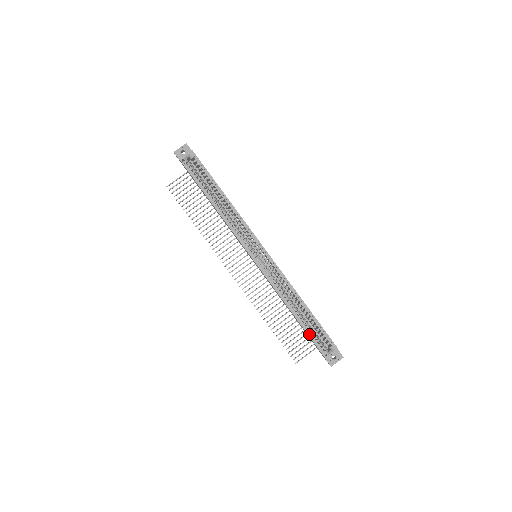
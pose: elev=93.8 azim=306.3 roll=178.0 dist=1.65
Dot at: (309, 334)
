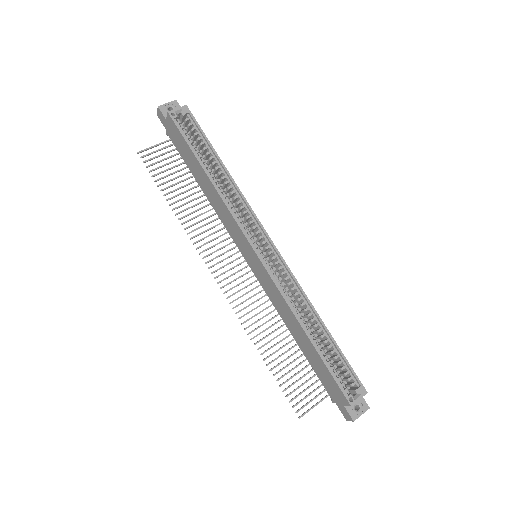
Dot at: (329, 368)
